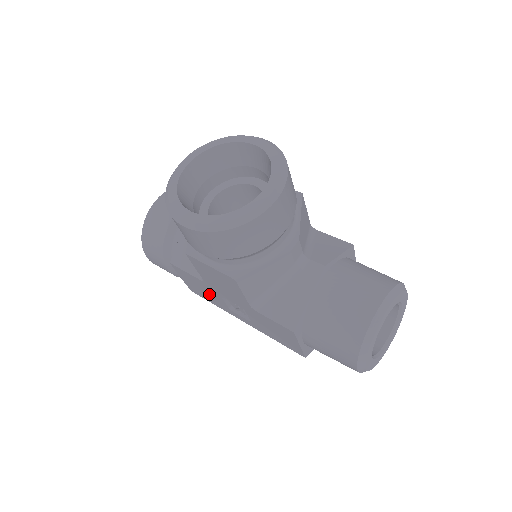
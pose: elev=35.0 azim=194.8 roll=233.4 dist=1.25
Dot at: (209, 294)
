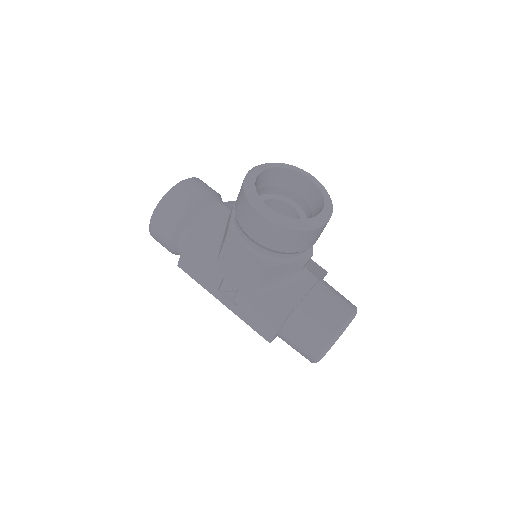
Dot at: (206, 273)
